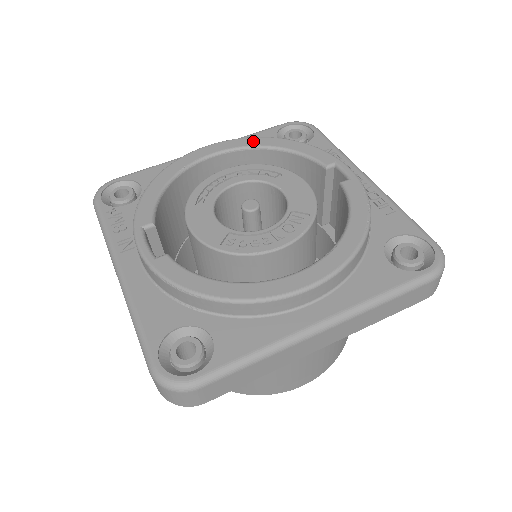
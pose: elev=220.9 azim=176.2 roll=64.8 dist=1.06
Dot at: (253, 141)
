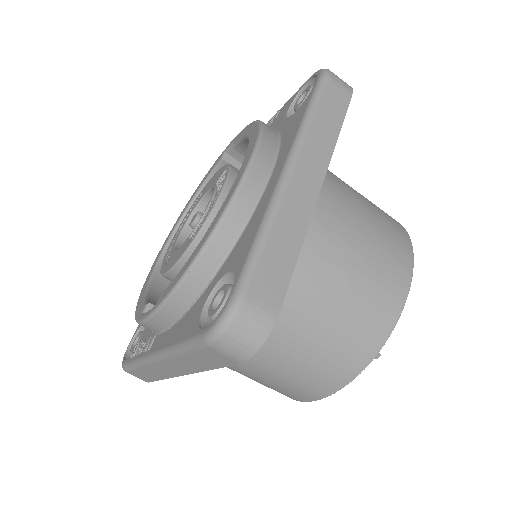
Dot at: (180, 216)
